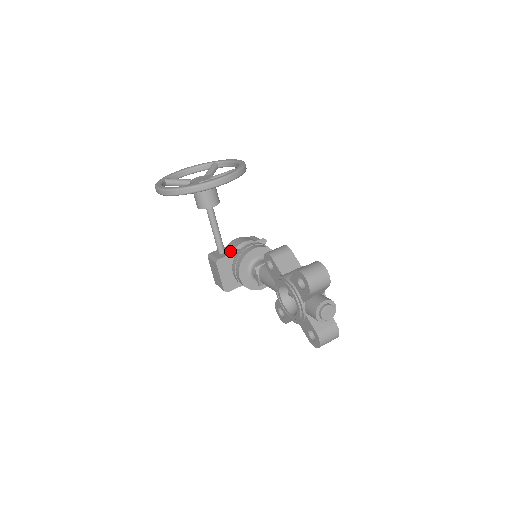
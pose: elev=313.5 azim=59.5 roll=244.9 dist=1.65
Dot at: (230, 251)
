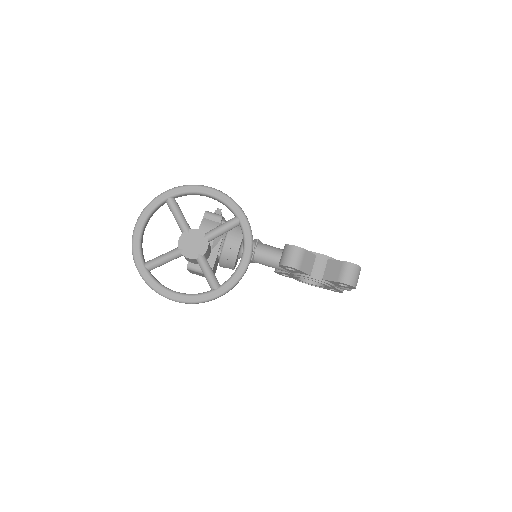
Dot at: (210, 253)
